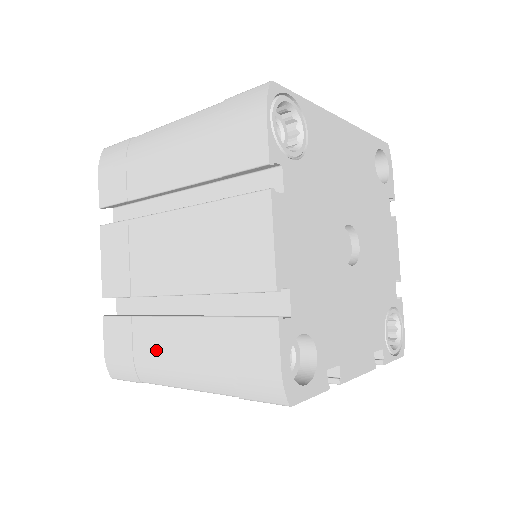
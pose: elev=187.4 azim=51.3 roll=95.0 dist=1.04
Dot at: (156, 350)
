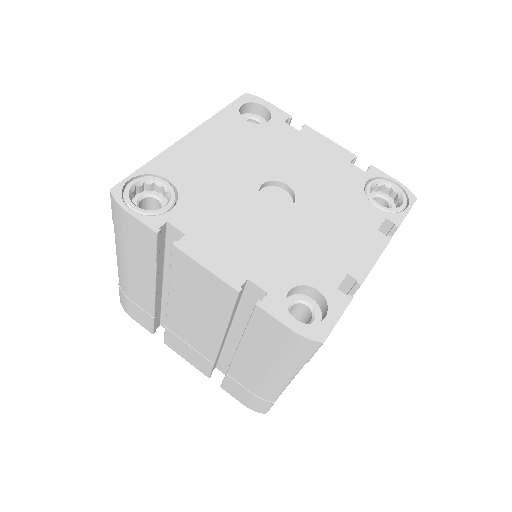
Dot at: (253, 380)
